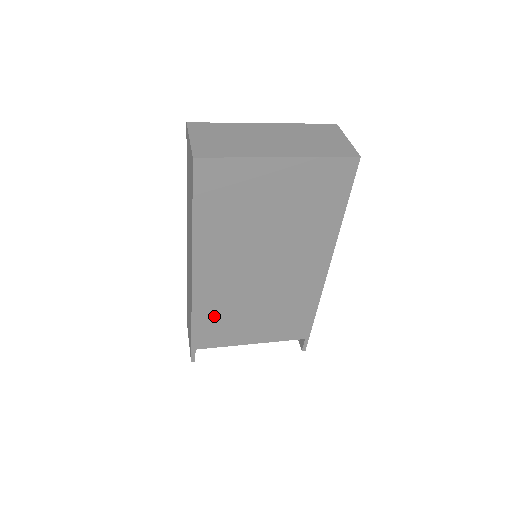
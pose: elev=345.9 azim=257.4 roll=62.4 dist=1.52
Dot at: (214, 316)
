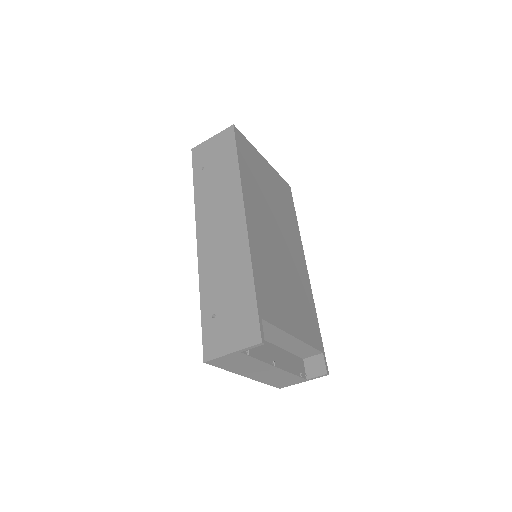
Dot at: (264, 273)
